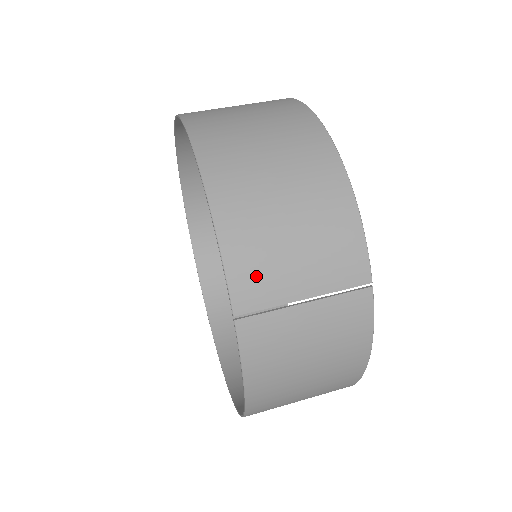
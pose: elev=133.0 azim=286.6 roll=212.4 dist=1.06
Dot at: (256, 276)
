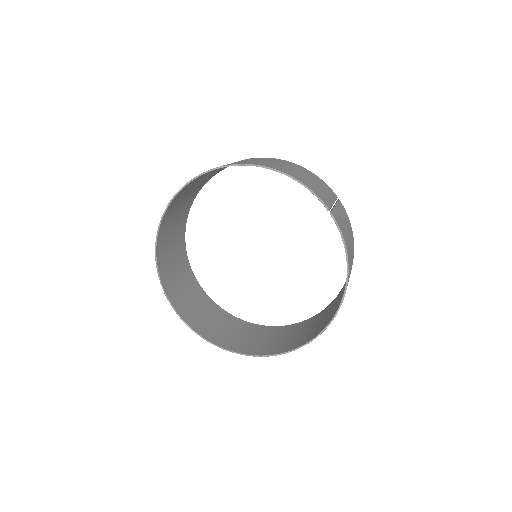
Dot at: (320, 194)
